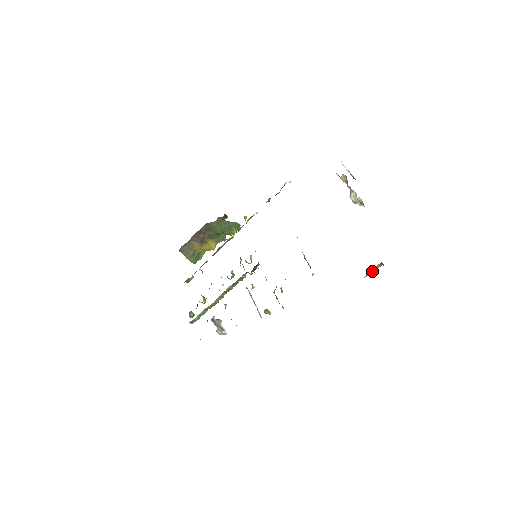
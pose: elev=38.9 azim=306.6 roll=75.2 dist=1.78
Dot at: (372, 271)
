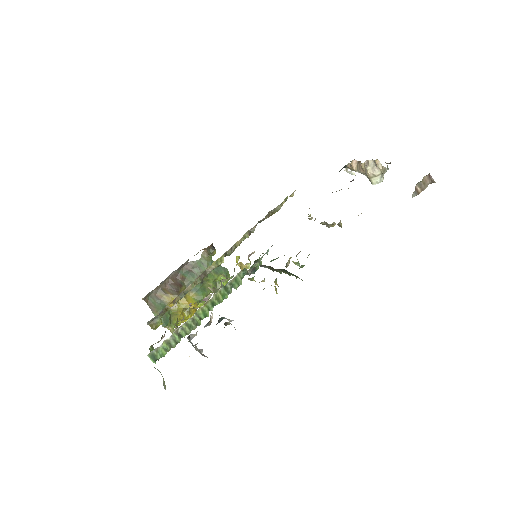
Dot at: (421, 188)
